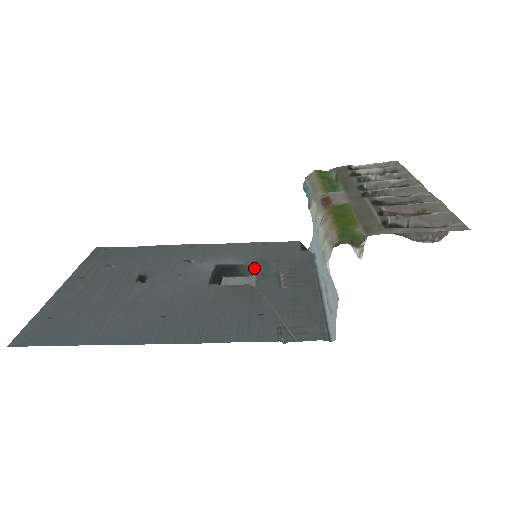
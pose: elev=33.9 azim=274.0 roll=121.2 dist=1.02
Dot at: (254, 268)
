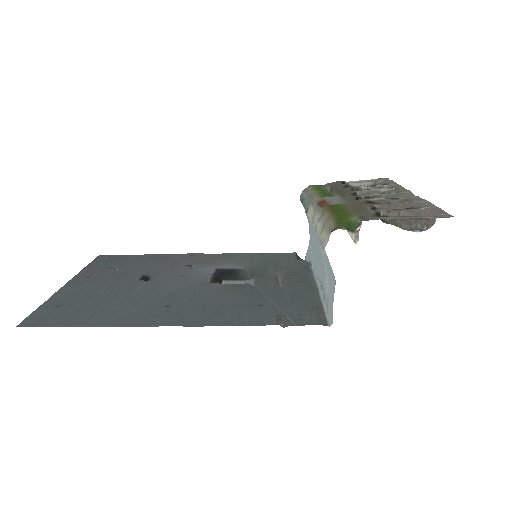
Dot at: (253, 272)
